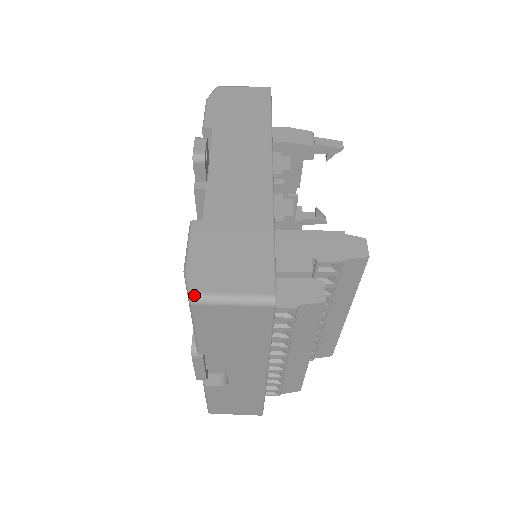
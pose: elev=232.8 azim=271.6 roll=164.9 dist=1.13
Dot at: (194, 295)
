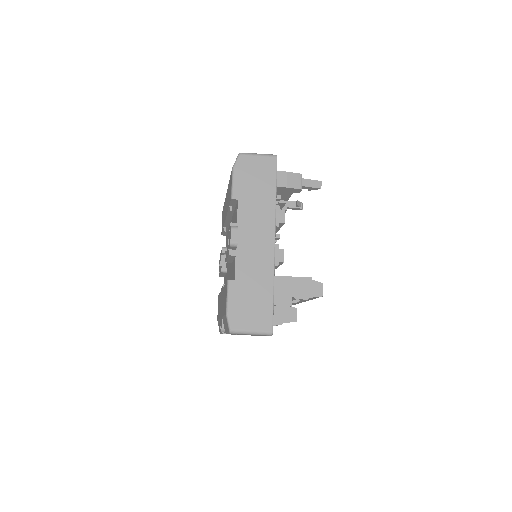
Dot at: (232, 331)
